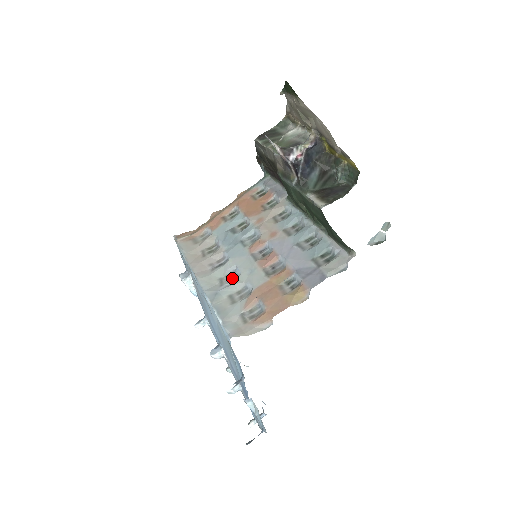
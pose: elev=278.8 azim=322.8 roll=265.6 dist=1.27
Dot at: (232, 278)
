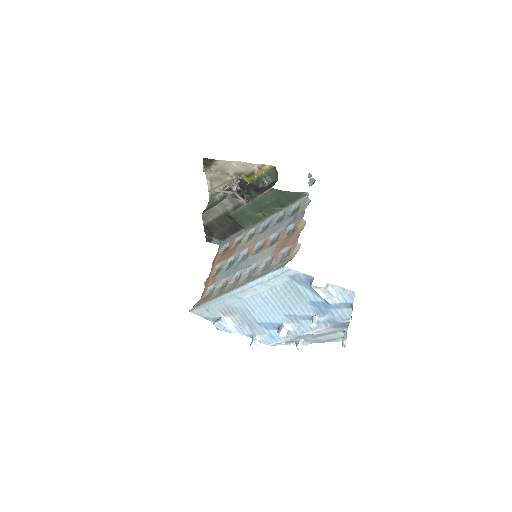
Dot at: (253, 271)
